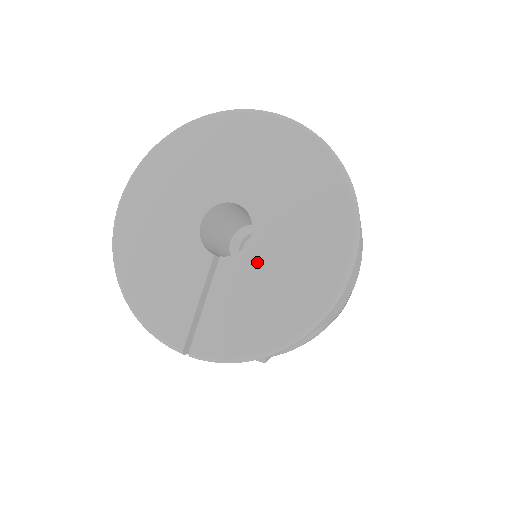
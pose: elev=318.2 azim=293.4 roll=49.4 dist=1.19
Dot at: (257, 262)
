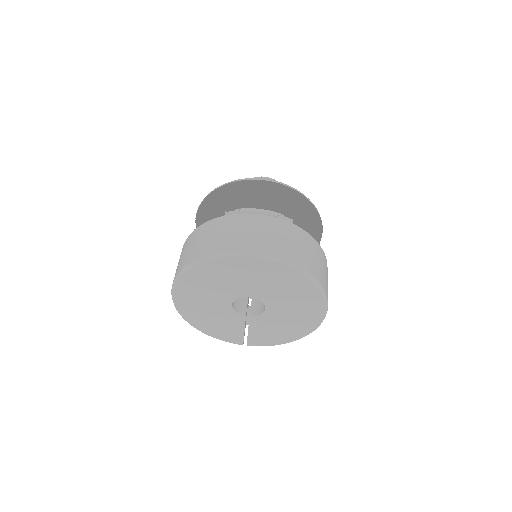
Dot at: (272, 318)
